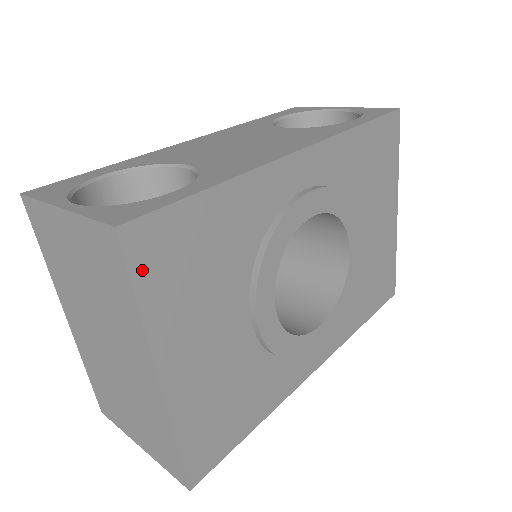
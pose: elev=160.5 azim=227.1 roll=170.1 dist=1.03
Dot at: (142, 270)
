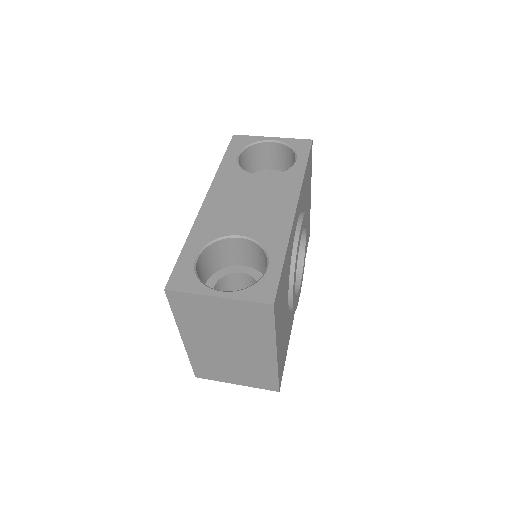
Dot at: (276, 314)
